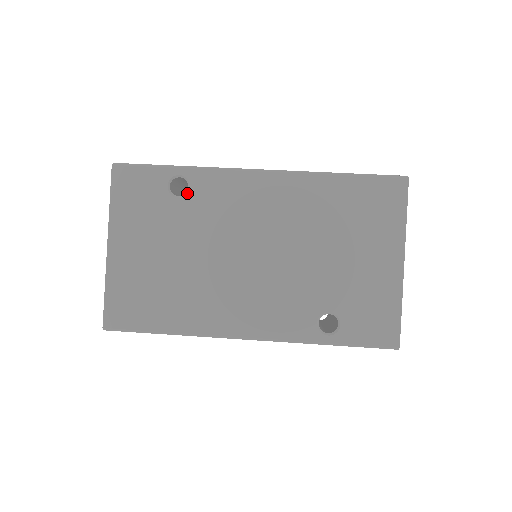
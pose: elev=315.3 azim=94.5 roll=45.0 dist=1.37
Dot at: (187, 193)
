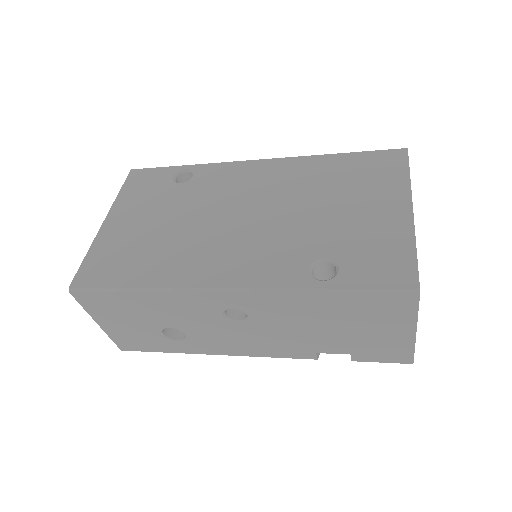
Dot at: (190, 179)
